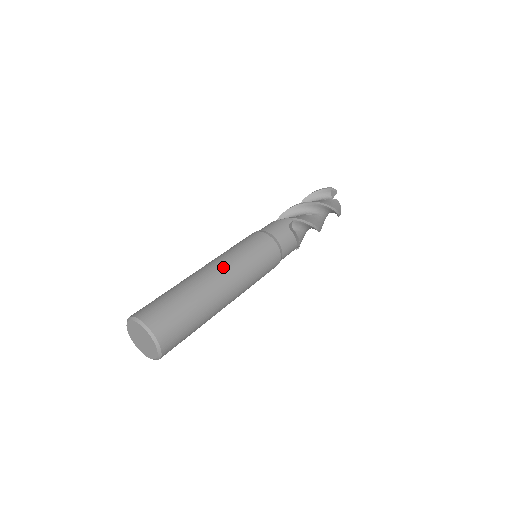
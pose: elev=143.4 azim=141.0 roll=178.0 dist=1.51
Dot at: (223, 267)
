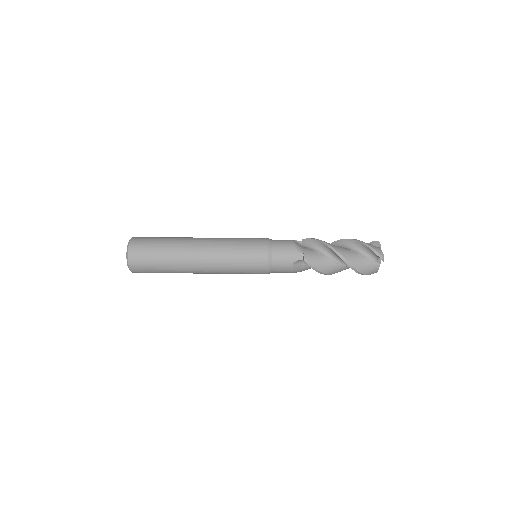
Dot at: occluded
